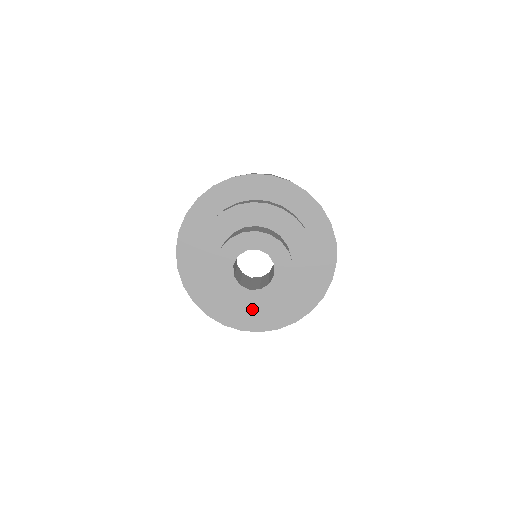
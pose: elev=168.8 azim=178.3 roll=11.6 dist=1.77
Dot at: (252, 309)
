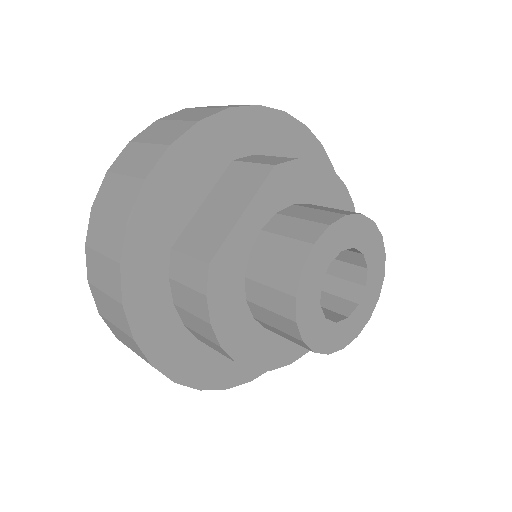
Dot at: (254, 350)
